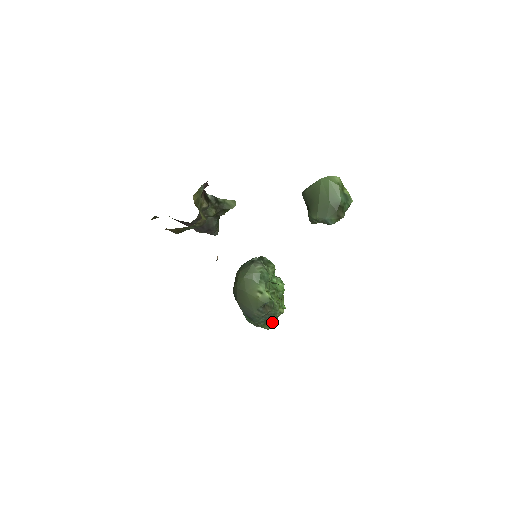
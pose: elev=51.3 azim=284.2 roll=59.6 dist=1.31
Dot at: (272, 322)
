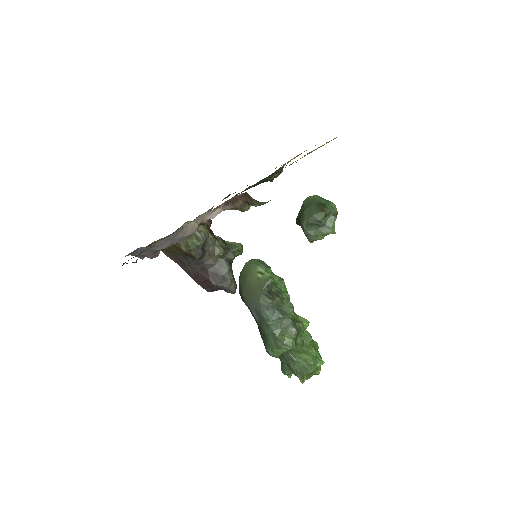
Dot at: (290, 330)
